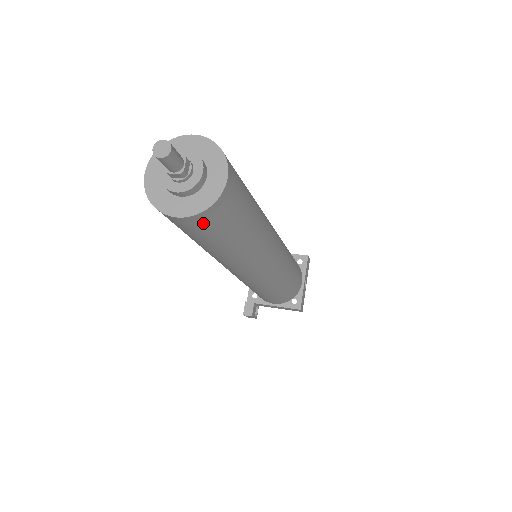
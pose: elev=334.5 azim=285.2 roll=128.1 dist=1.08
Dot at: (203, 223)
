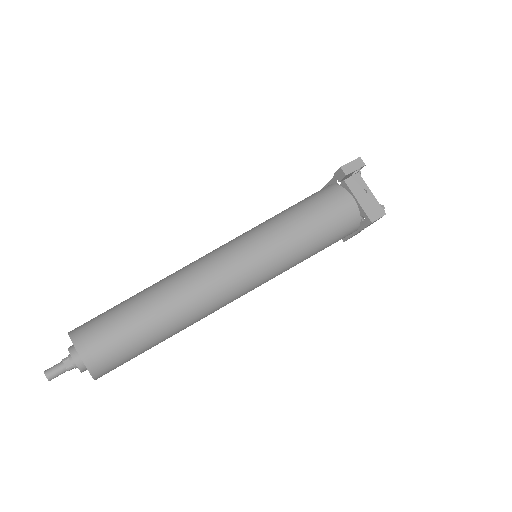
Dot at: occluded
